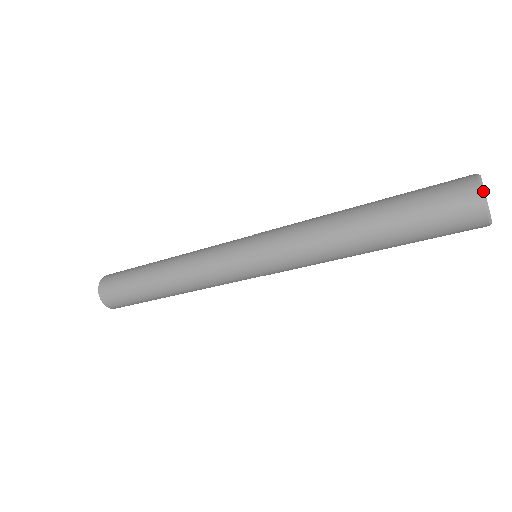
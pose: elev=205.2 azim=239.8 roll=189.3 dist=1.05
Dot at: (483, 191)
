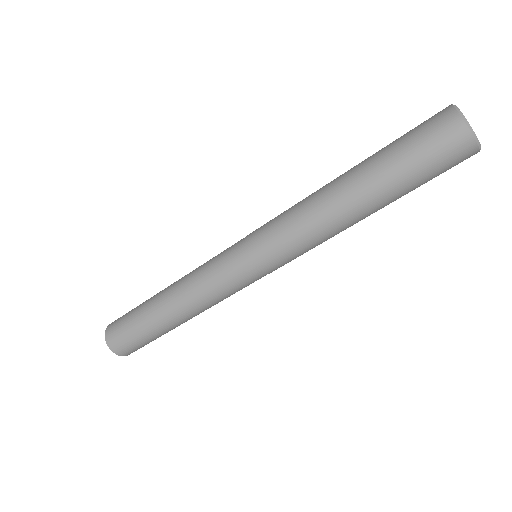
Dot at: (472, 132)
